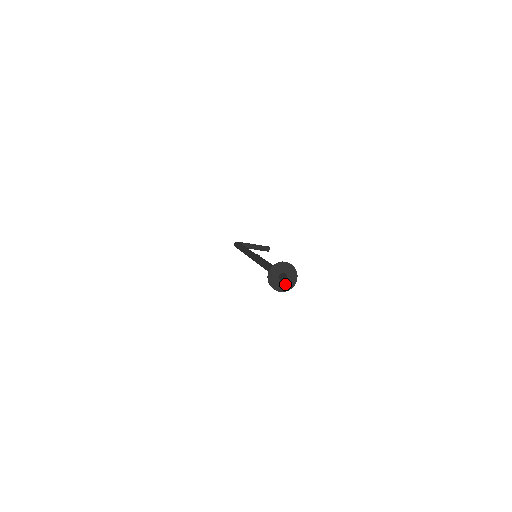
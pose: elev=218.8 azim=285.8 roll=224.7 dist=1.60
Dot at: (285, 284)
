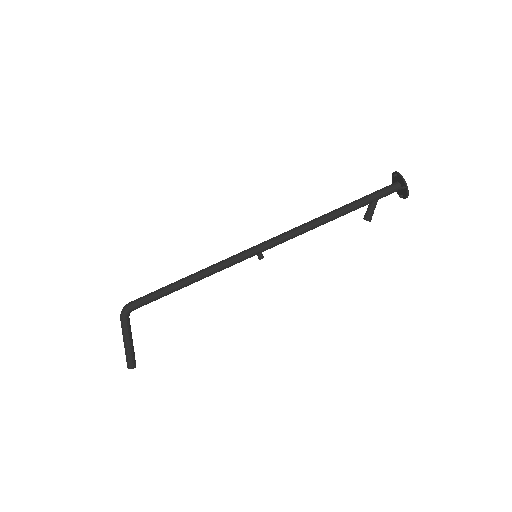
Dot at: (405, 189)
